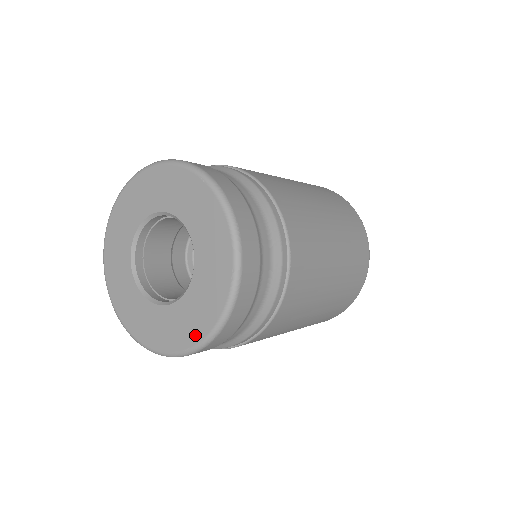
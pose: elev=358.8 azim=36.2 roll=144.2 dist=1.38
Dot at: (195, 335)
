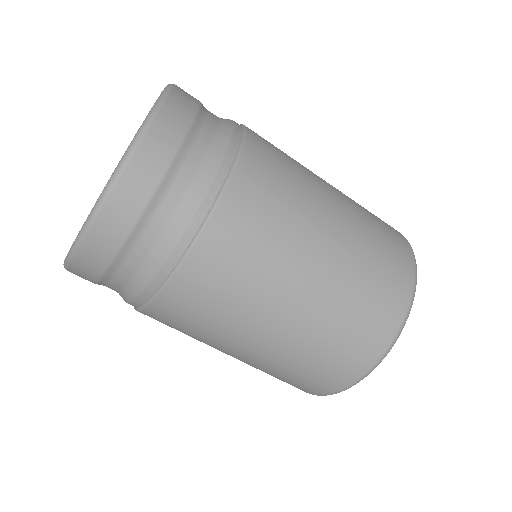
Dot at: occluded
